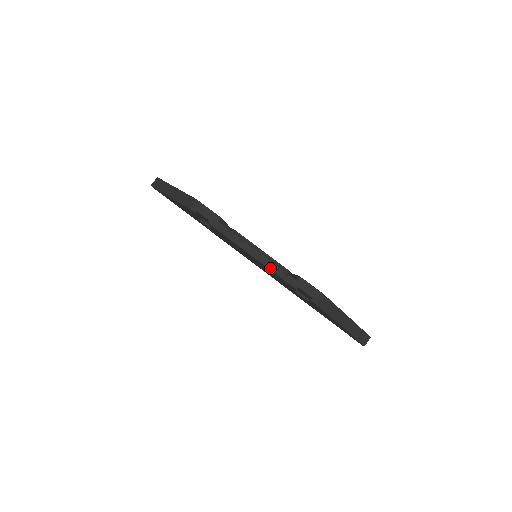
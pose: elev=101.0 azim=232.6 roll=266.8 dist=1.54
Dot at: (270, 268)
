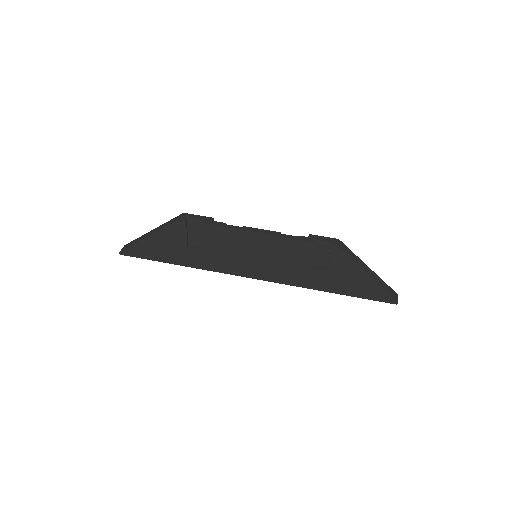
Dot at: (280, 236)
